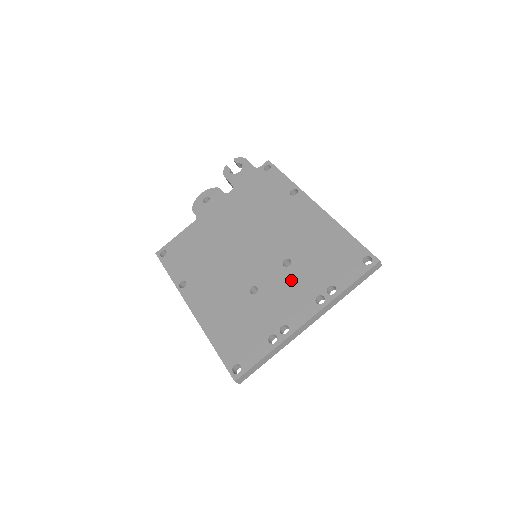
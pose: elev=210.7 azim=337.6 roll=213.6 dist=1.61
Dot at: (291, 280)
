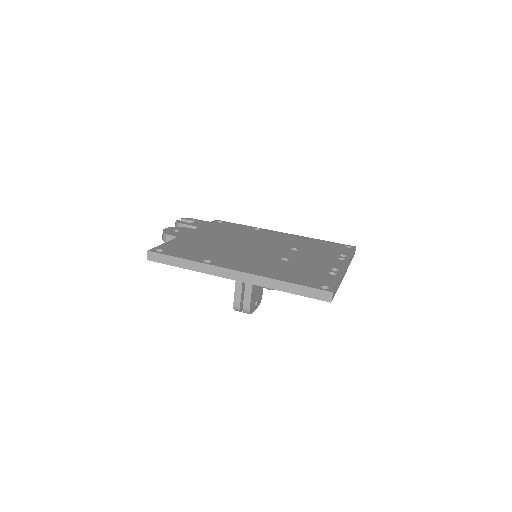
Dot at: (309, 254)
